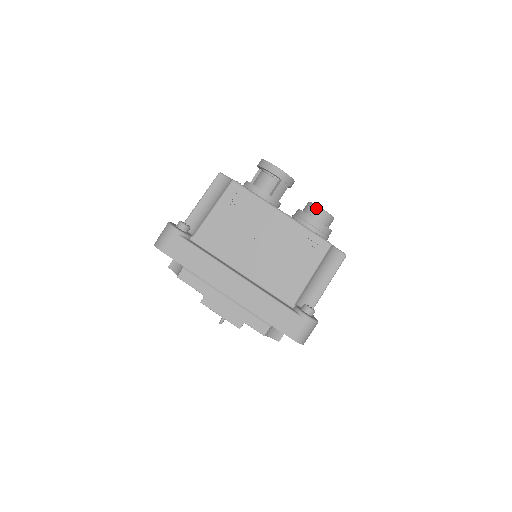
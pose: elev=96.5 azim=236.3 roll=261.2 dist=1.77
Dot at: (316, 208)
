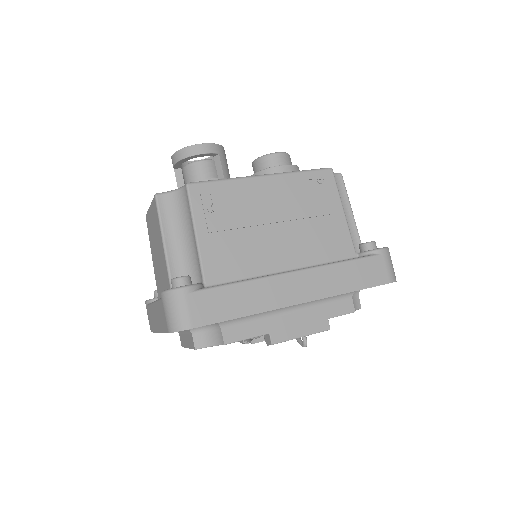
Dot at: (272, 156)
